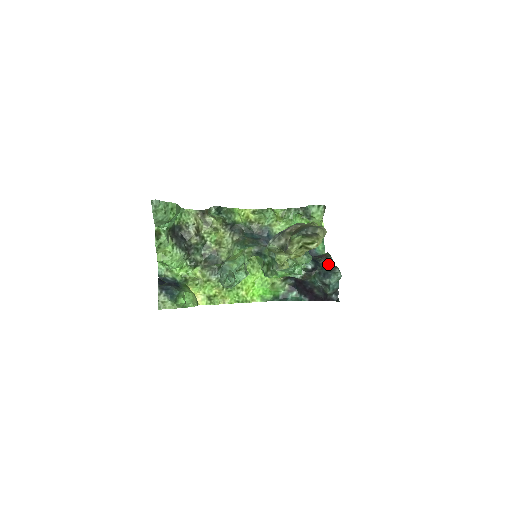
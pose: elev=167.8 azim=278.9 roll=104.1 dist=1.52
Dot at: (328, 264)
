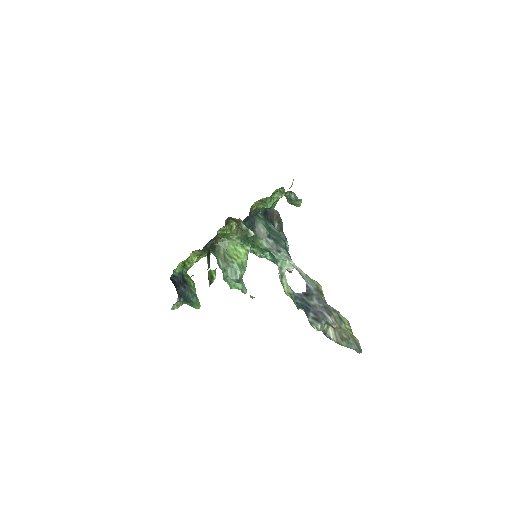
Dot at: occluded
